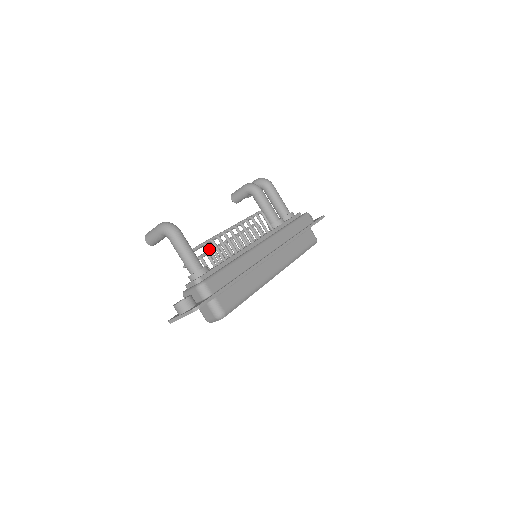
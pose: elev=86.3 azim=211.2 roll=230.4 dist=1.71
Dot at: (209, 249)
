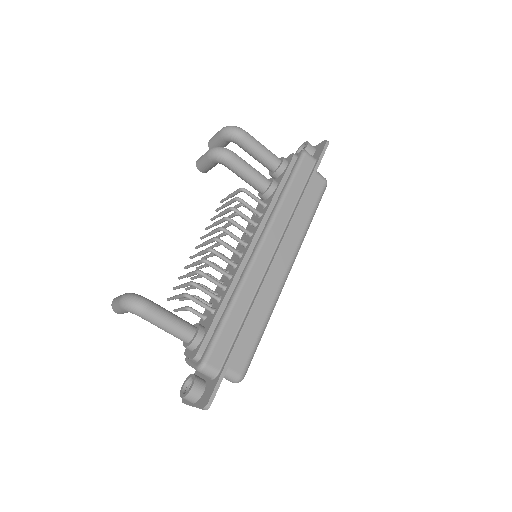
Dot at: (195, 300)
